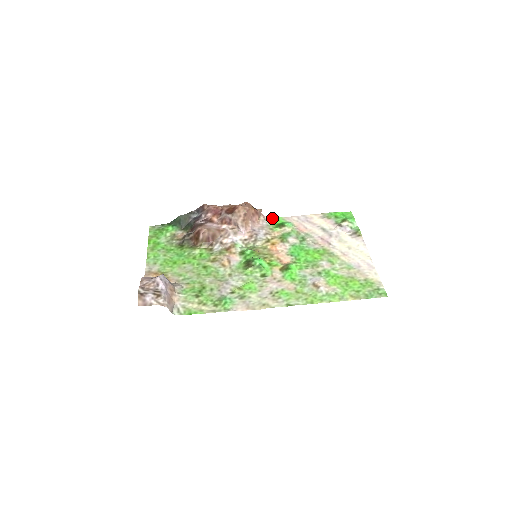
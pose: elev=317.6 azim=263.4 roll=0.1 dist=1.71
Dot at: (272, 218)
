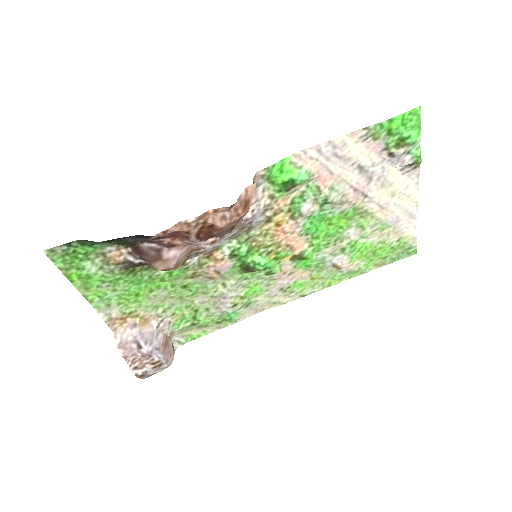
Dot at: (271, 172)
